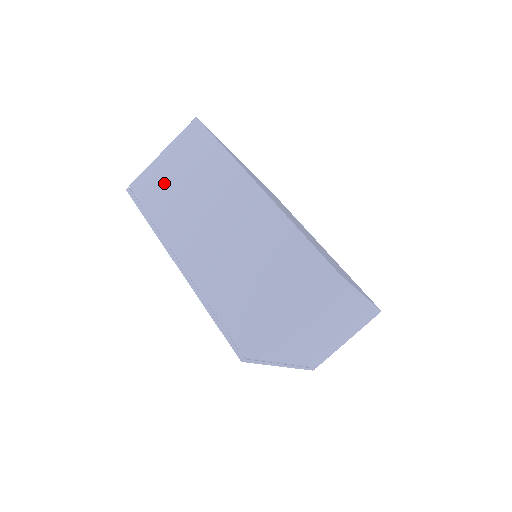
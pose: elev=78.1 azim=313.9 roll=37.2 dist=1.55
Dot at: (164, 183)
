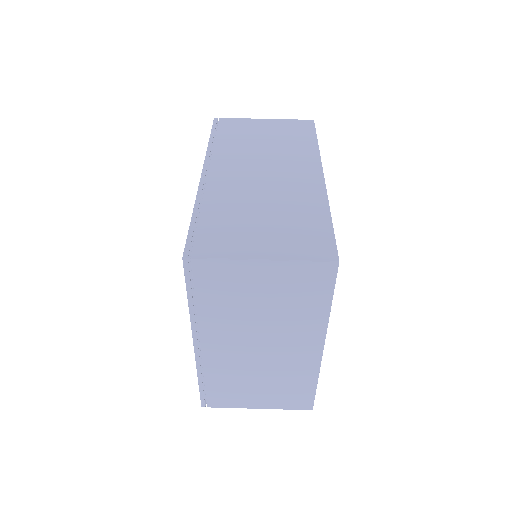
Dot at: (248, 132)
